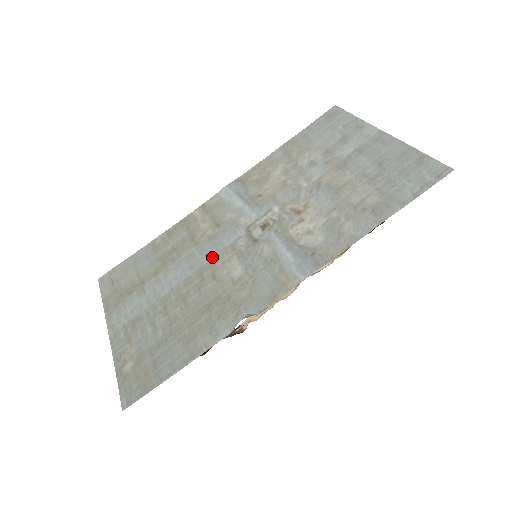
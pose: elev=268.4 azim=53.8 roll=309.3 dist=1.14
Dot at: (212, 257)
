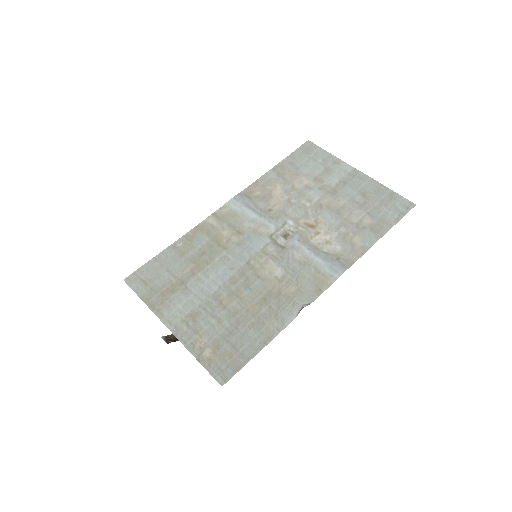
Dot at: (248, 260)
